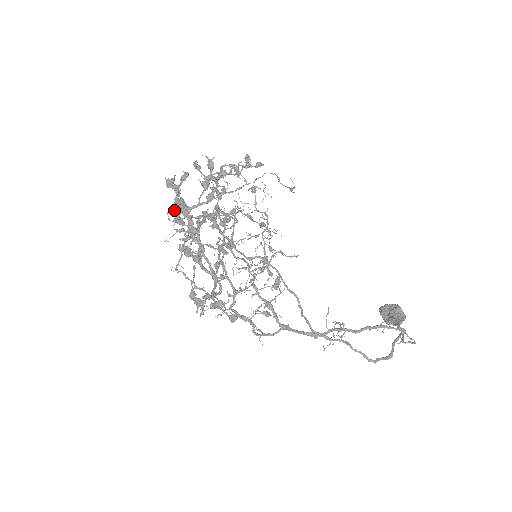
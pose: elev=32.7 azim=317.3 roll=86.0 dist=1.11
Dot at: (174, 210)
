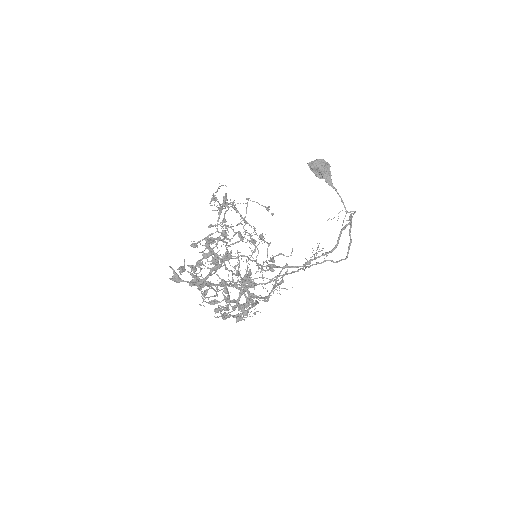
Dot at: (225, 319)
